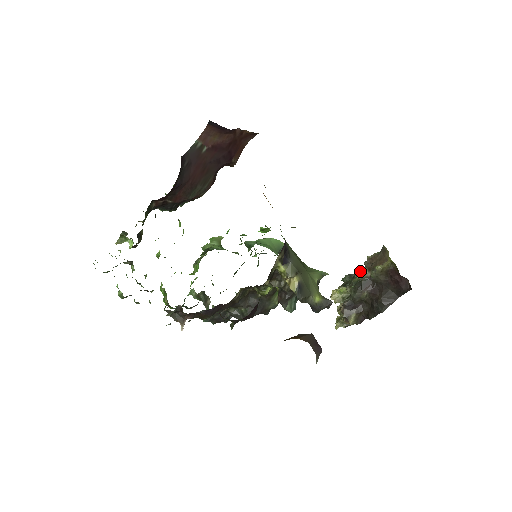
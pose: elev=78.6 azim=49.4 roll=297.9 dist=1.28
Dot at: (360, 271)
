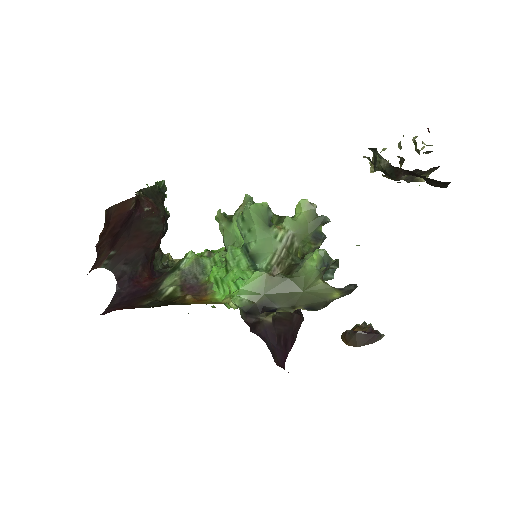
Dot at: (376, 150)
